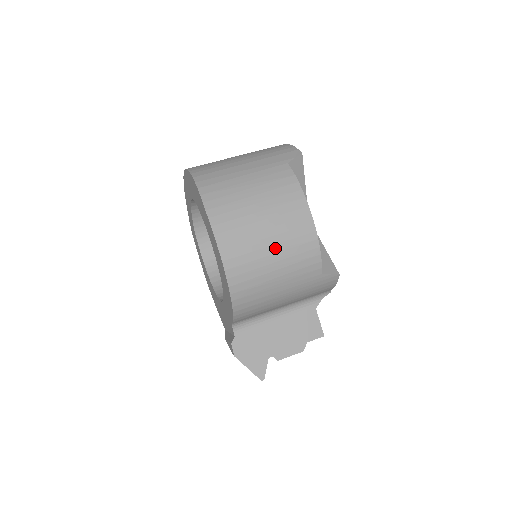
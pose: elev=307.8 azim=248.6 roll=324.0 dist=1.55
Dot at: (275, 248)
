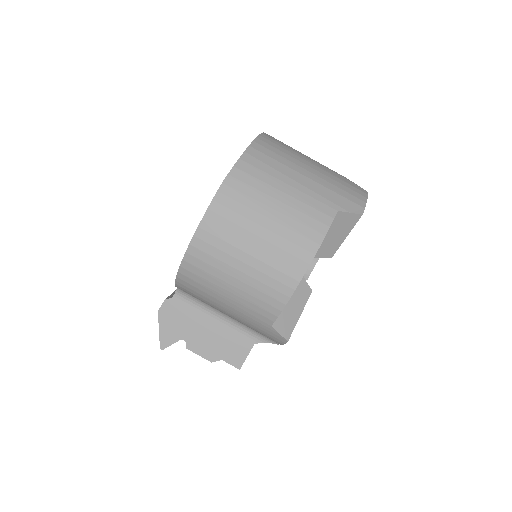
Dot at: (247, 268)
